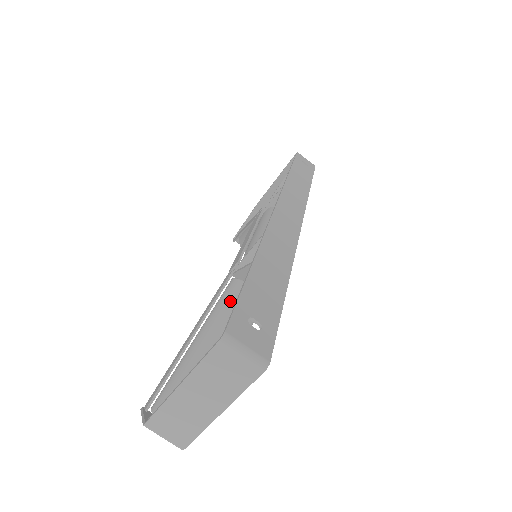
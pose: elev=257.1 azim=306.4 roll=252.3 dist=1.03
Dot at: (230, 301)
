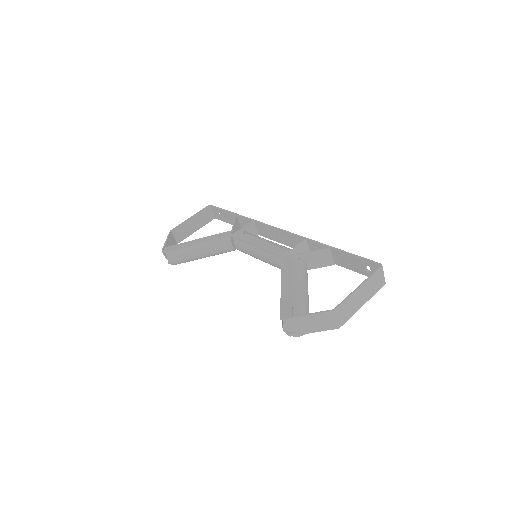
Dot at: (303, 268)
